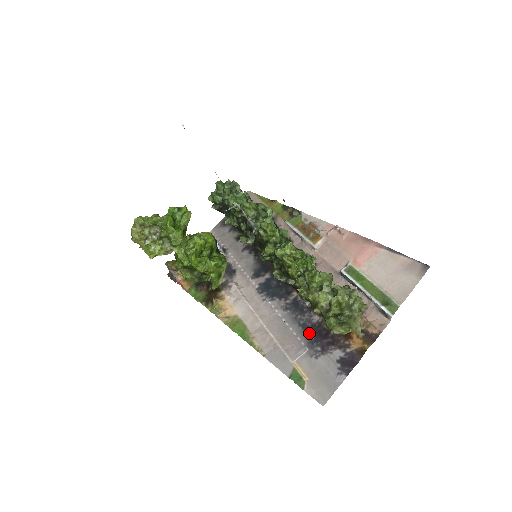
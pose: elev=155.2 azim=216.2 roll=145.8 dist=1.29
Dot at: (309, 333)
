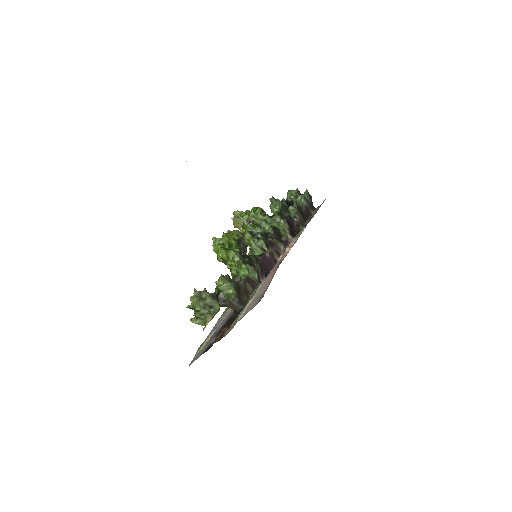
Dot at: (227, 321)
